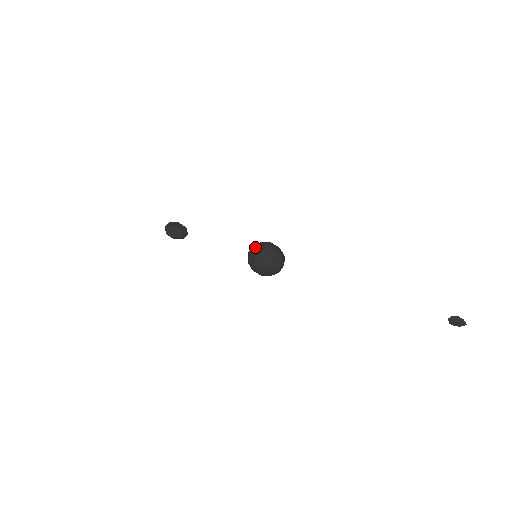
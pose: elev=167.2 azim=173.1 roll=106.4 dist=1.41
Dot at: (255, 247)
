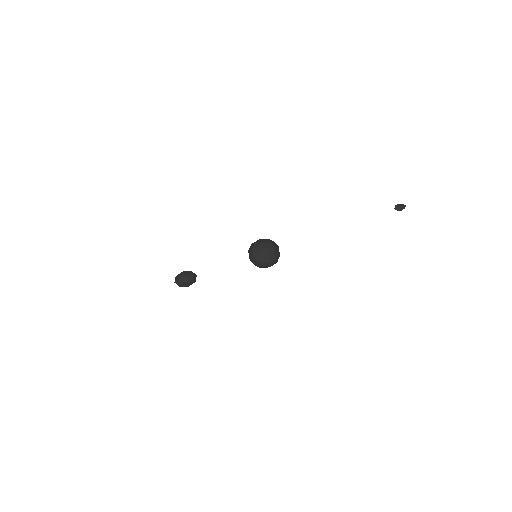
Dot at: (251, 247)
